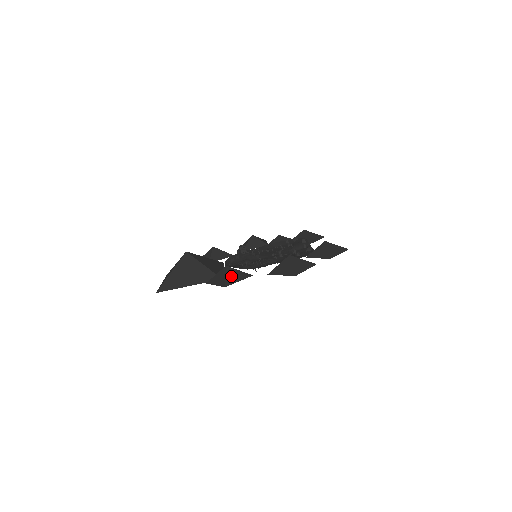
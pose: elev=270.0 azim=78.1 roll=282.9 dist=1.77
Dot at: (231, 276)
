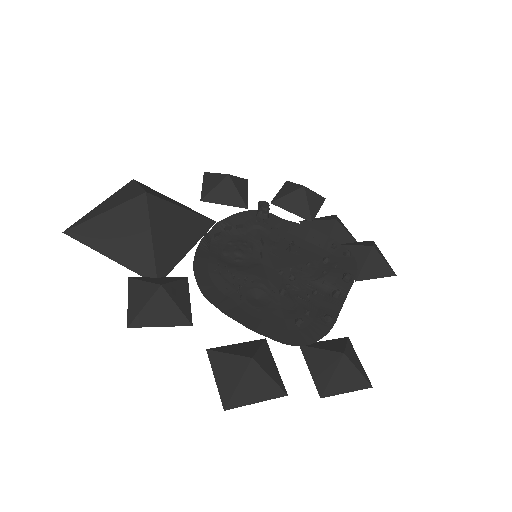
Dot at: (154, 310)
